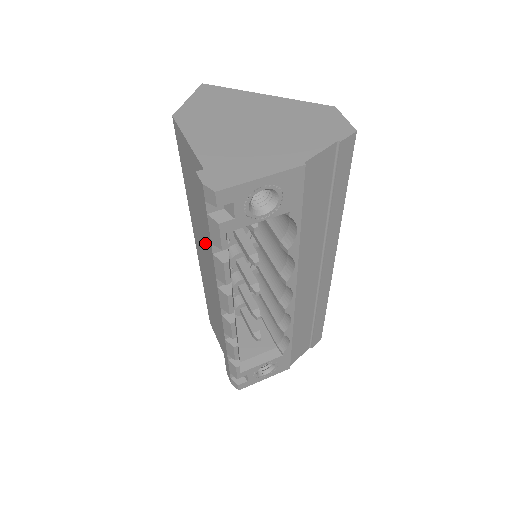
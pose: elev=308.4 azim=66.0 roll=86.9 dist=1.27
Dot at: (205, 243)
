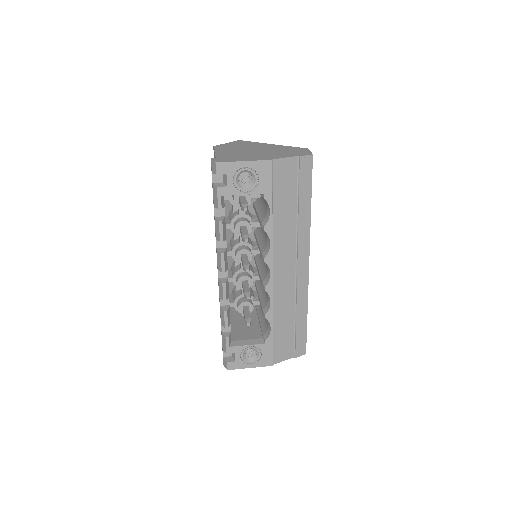
Dot at: occluded
